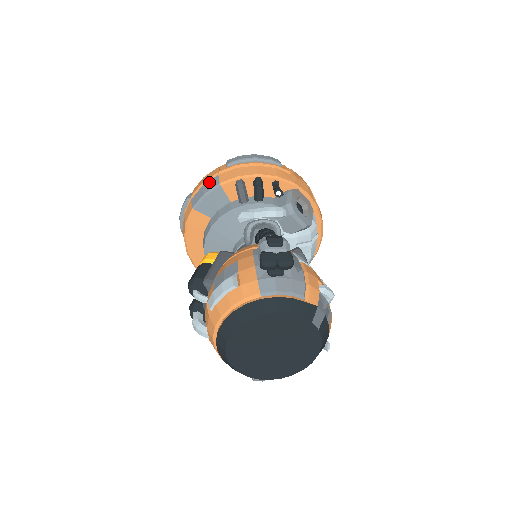
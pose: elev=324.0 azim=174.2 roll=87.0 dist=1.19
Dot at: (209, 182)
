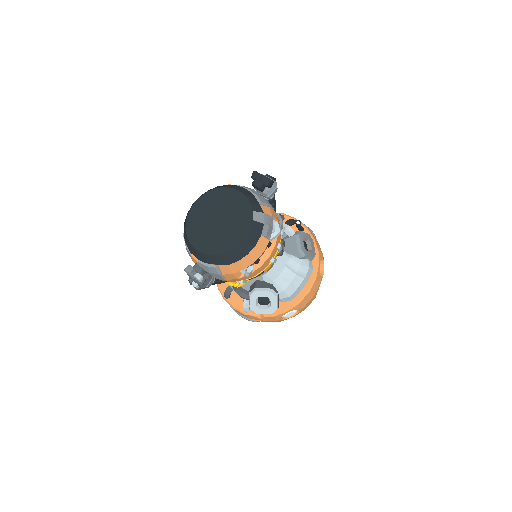
Dot at: occluded
